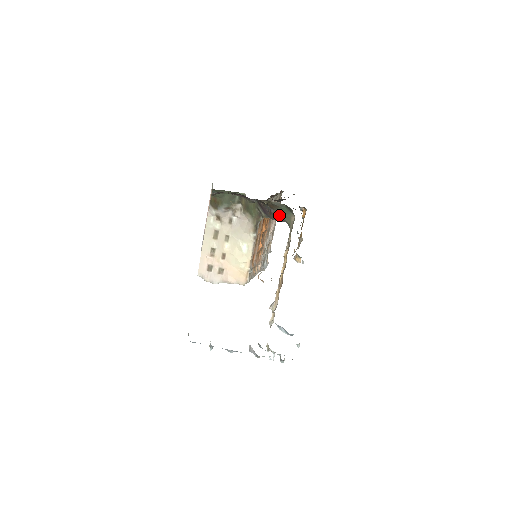
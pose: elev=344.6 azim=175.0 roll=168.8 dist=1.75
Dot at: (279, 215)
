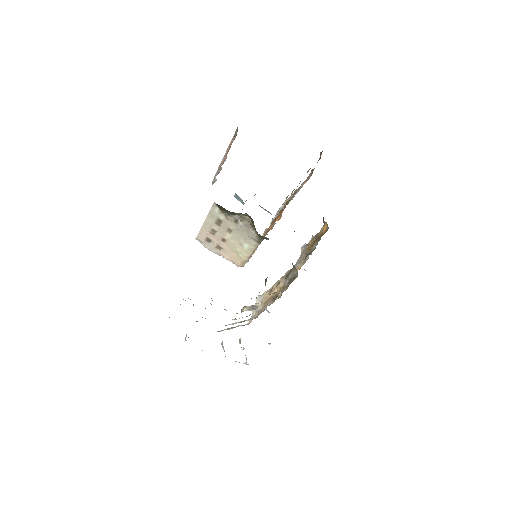
Dot at: occluded
